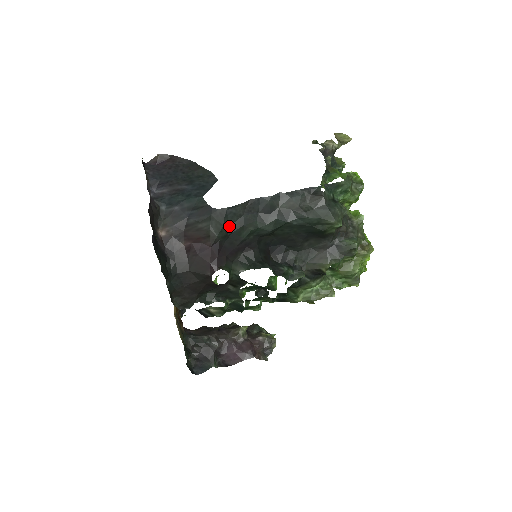
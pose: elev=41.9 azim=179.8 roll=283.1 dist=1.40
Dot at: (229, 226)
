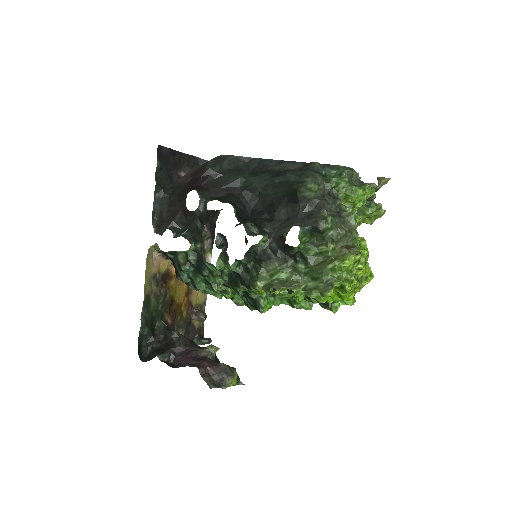
Dot at: (225, 170)
